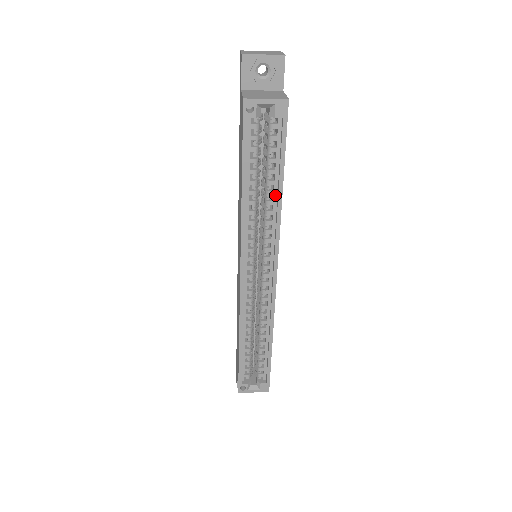
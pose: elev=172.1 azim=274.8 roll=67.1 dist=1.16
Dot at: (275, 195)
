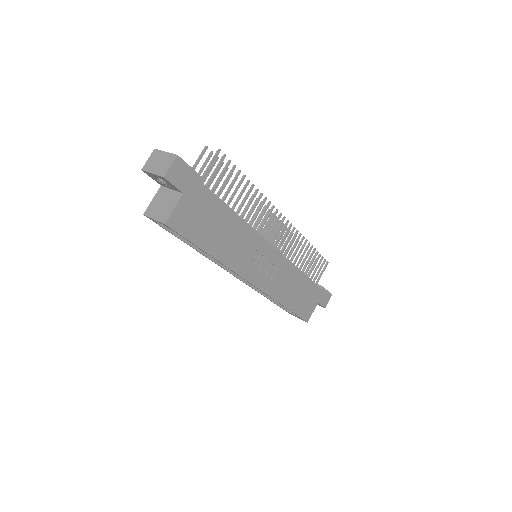
Dot at: occluded
